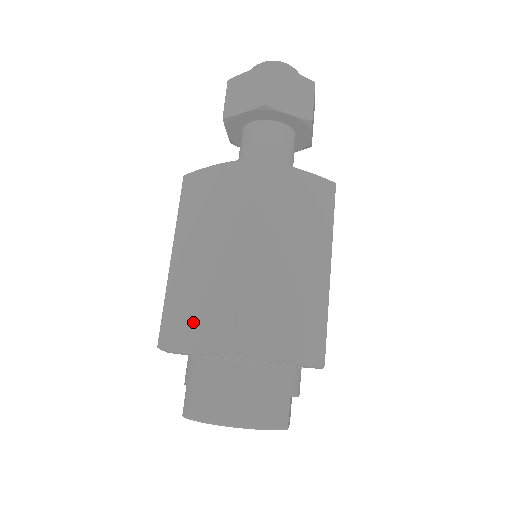
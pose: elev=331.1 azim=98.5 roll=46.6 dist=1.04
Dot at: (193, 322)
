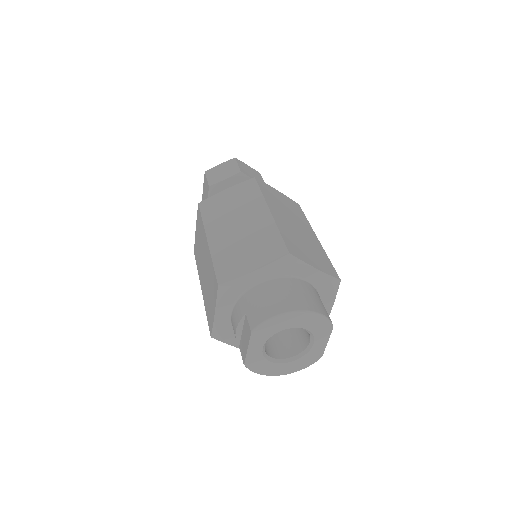
Dot at: (247, 256)
